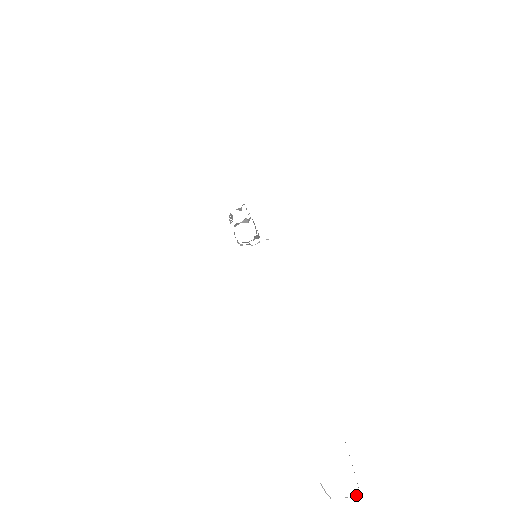
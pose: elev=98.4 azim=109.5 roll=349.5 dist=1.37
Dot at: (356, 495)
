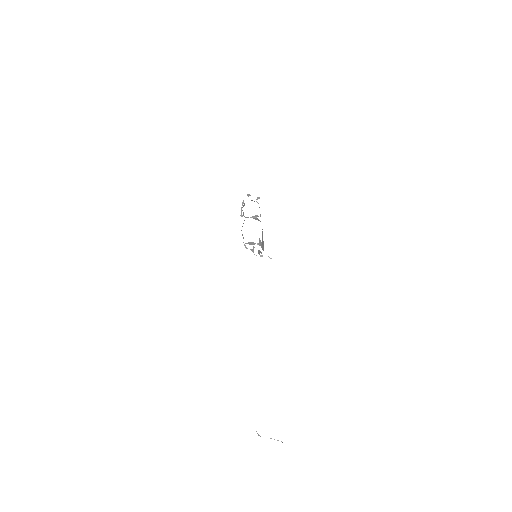
Dot at: occluded
